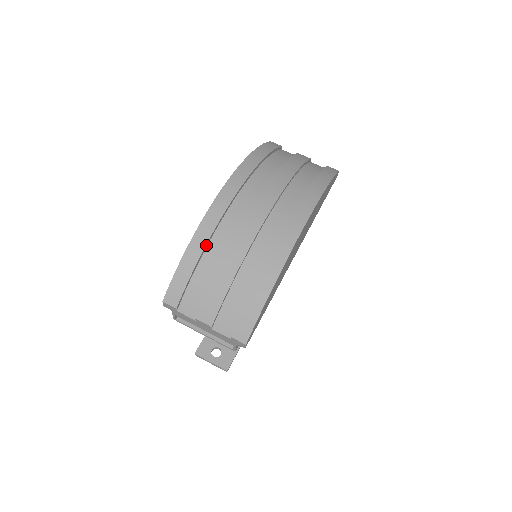
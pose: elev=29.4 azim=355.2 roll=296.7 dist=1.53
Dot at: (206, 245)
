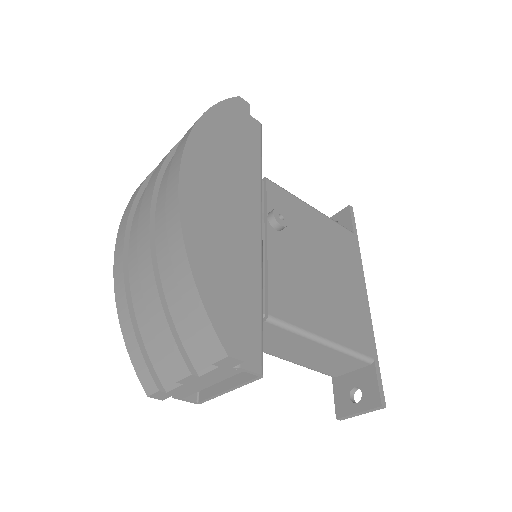
Dot at: (128, 298)
